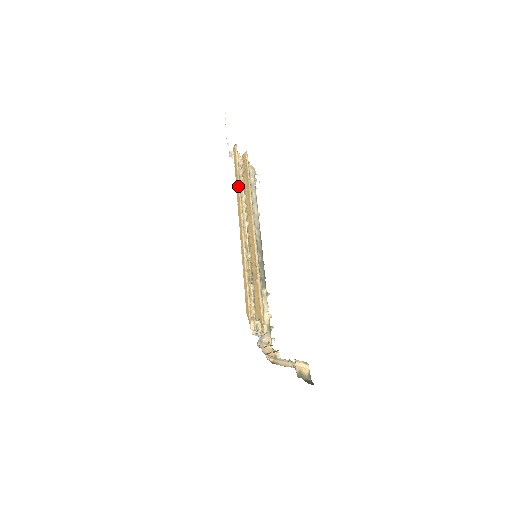
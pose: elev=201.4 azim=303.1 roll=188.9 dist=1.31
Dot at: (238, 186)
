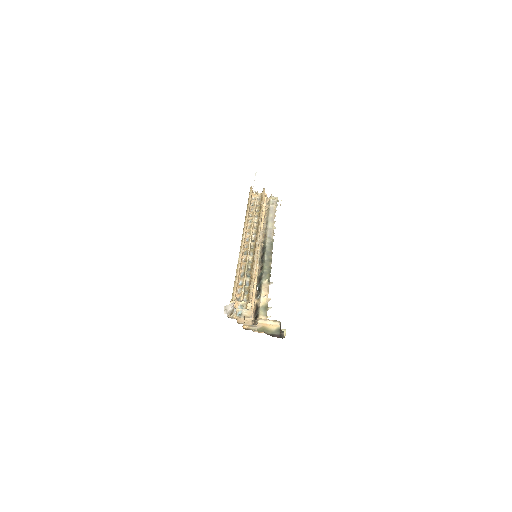
Dot at: (246, 213)
